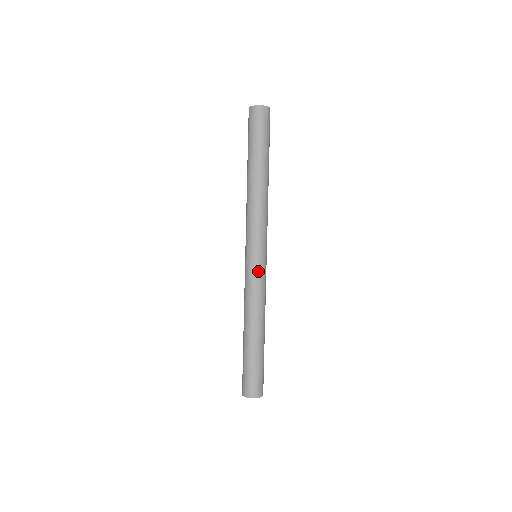
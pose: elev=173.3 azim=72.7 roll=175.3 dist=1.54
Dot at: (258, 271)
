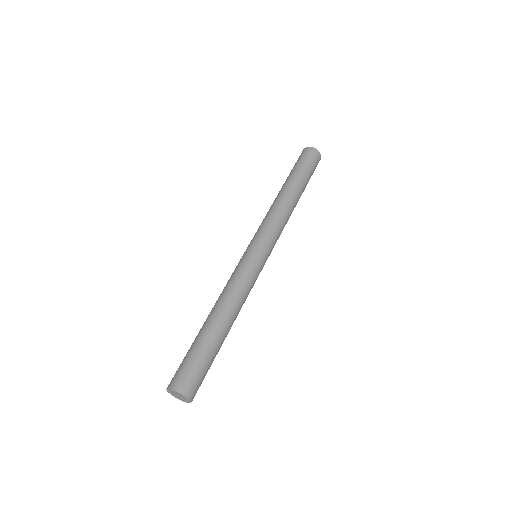
Dot at: (251, 262)
